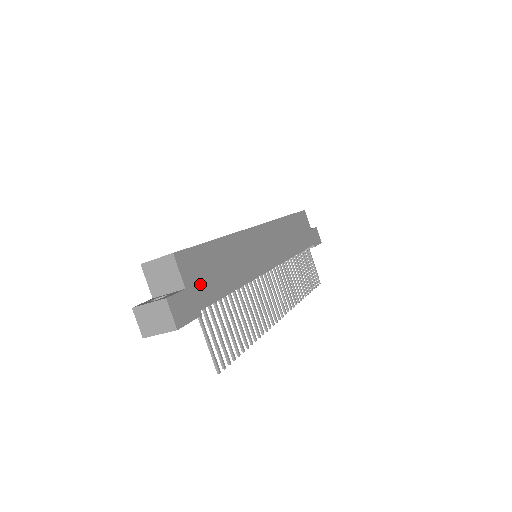
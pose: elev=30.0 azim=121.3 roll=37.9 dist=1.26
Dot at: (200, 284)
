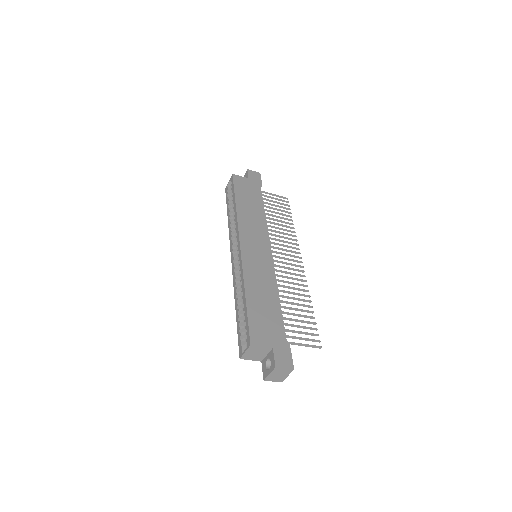
Dot at: (272, 333)
